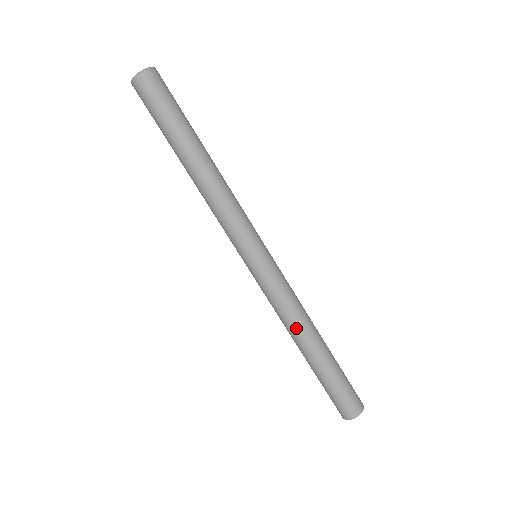
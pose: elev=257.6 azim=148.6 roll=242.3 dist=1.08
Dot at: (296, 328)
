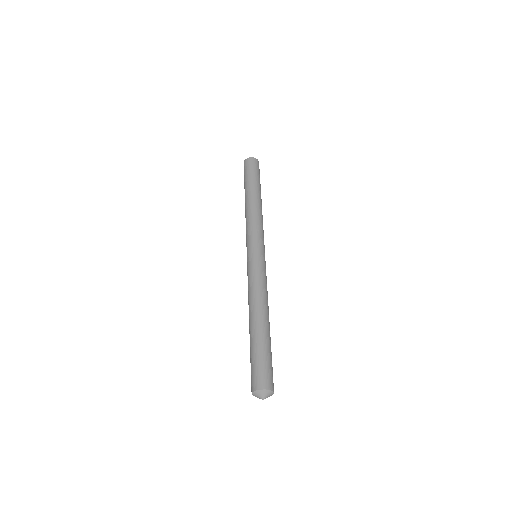
Dot at: (256, 300)
